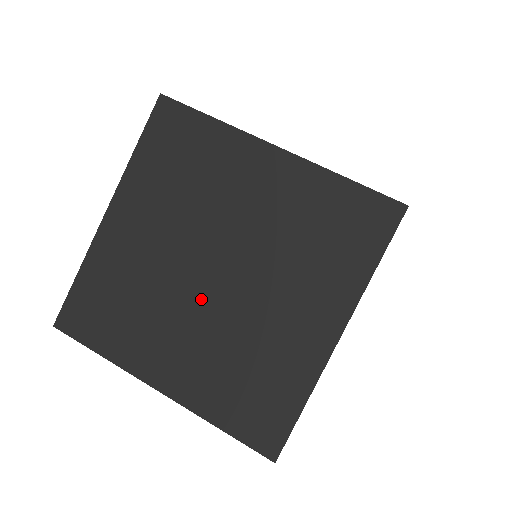
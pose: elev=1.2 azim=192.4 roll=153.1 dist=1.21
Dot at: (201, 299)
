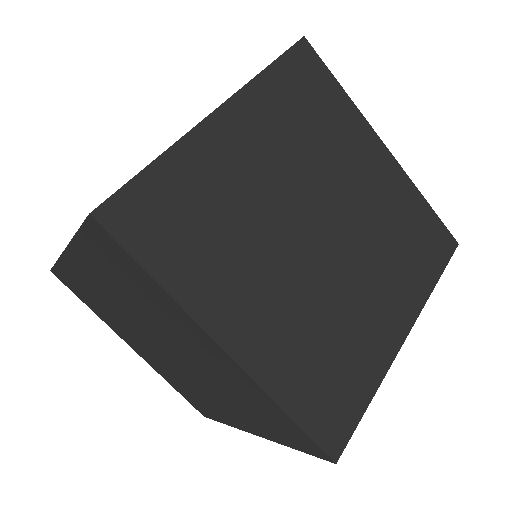
Dot at: (156, 348)
